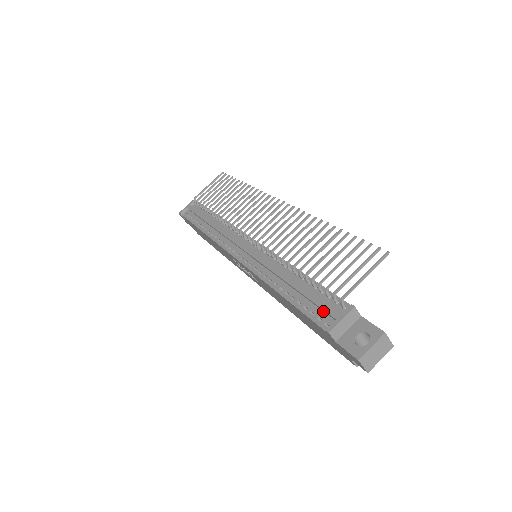
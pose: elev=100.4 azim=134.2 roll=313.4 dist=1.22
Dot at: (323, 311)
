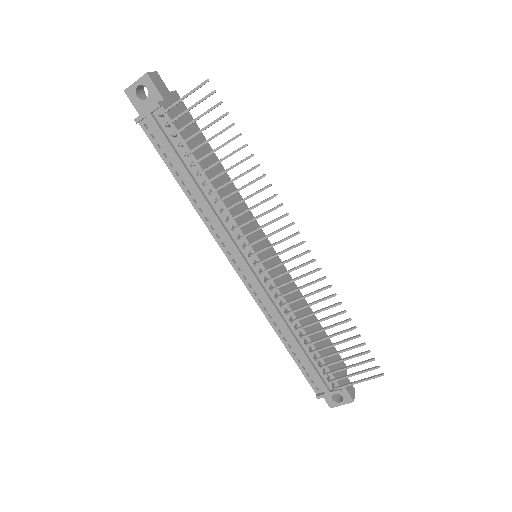
Dot at: (317, 378)
